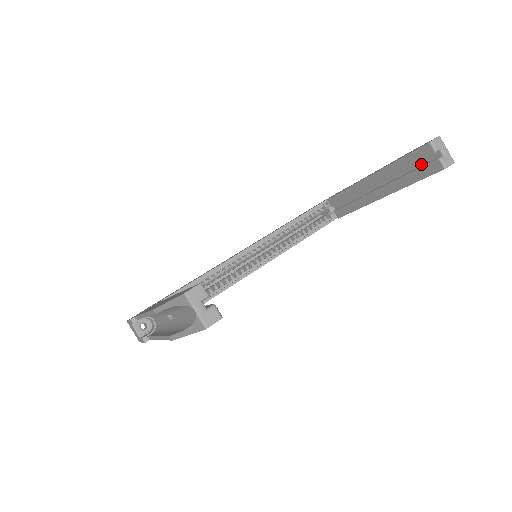
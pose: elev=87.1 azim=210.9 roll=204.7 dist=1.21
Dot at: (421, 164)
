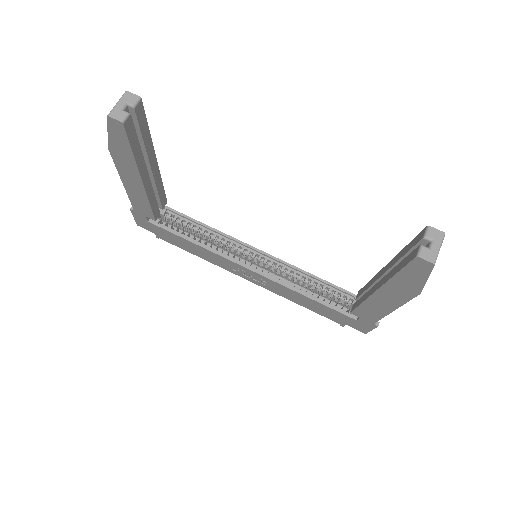
Dot at: occluded
